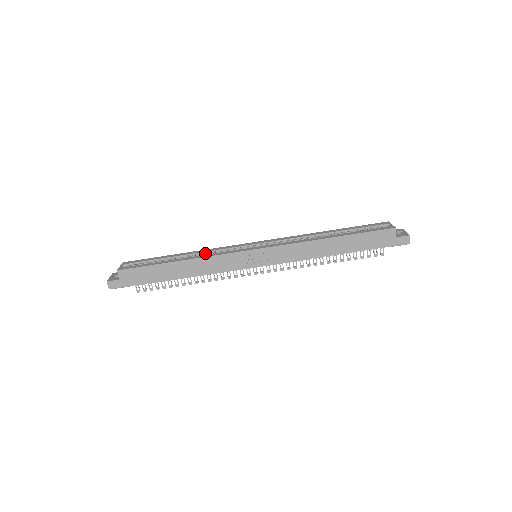
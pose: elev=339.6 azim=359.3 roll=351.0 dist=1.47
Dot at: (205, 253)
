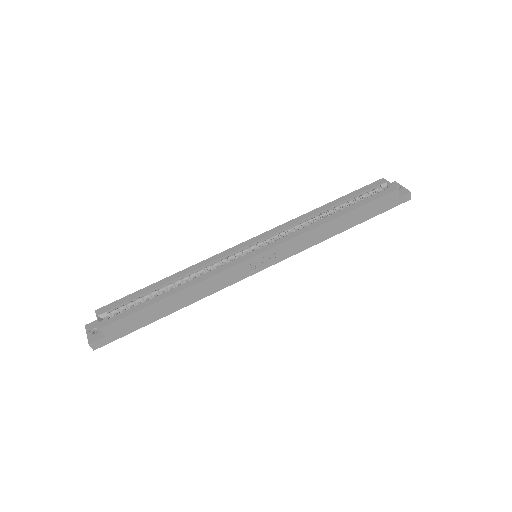
Dot at: (197, 270)
